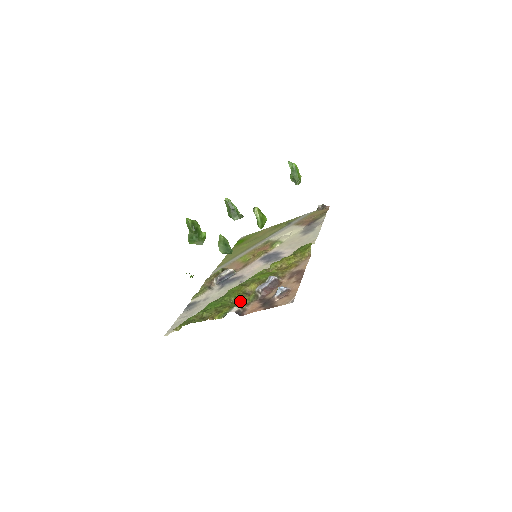
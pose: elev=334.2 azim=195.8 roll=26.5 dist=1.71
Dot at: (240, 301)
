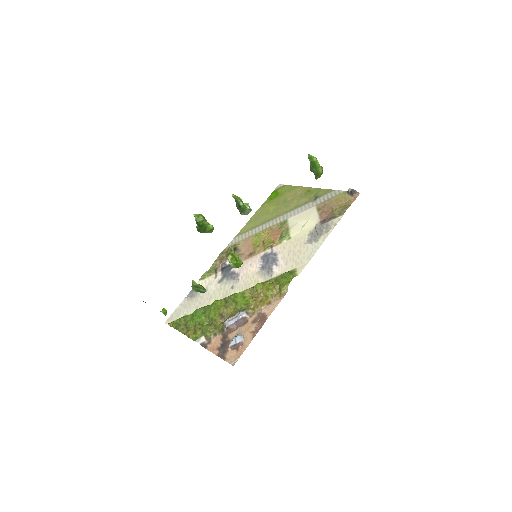
Dot at: (213, 325)
